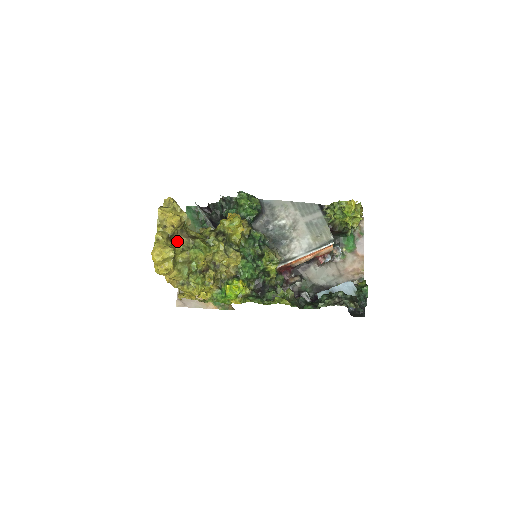
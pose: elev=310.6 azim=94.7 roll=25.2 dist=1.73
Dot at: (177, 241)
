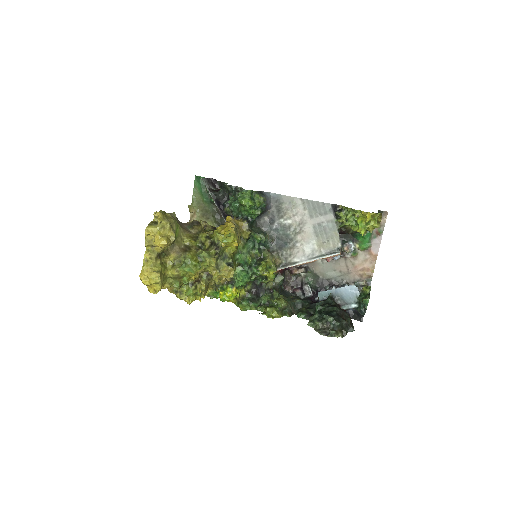
Dot at: (168, 256)
